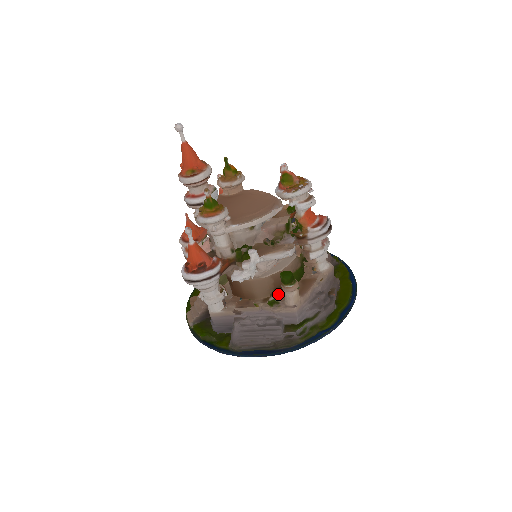
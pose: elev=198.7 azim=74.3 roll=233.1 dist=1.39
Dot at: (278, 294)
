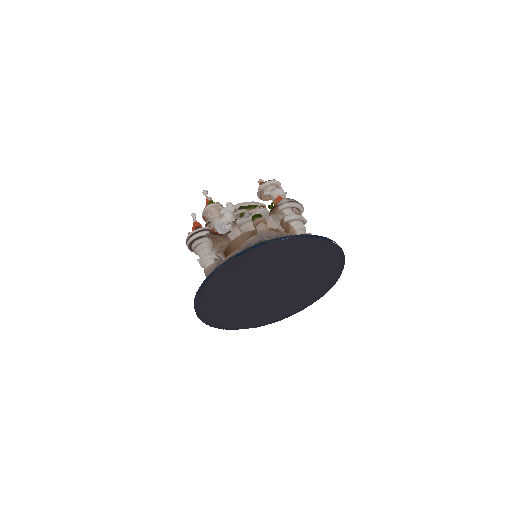
Dot at: occluded
